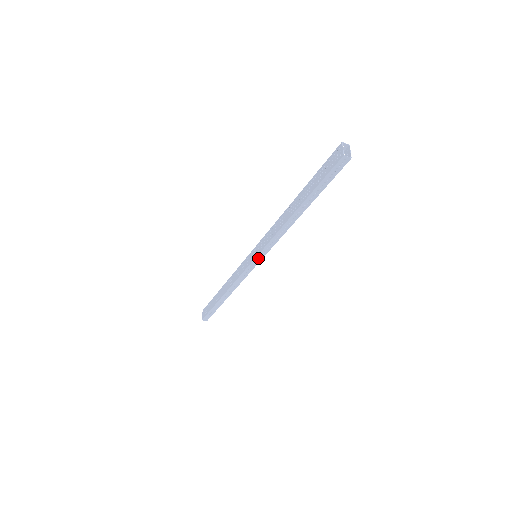
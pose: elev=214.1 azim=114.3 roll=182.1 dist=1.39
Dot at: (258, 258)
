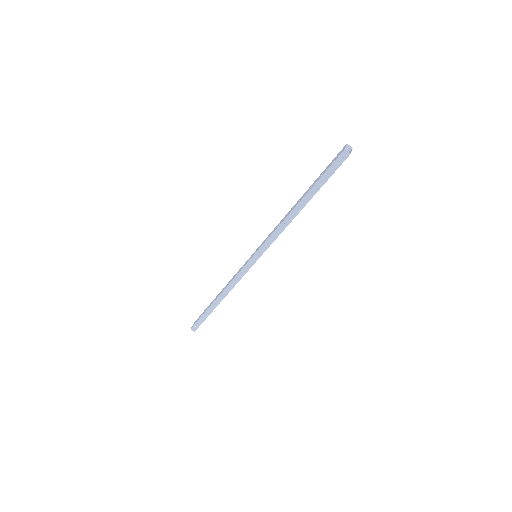
Dot at: occluded
